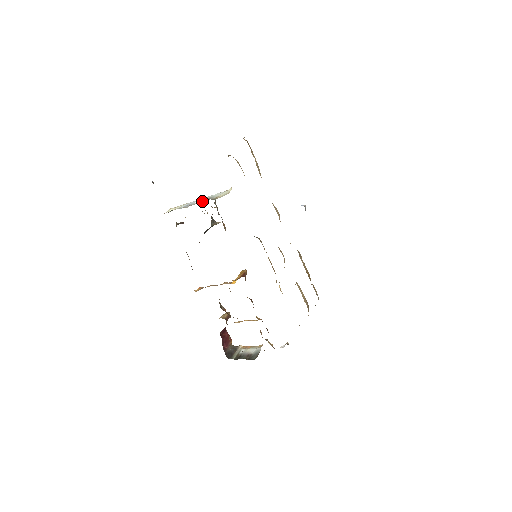
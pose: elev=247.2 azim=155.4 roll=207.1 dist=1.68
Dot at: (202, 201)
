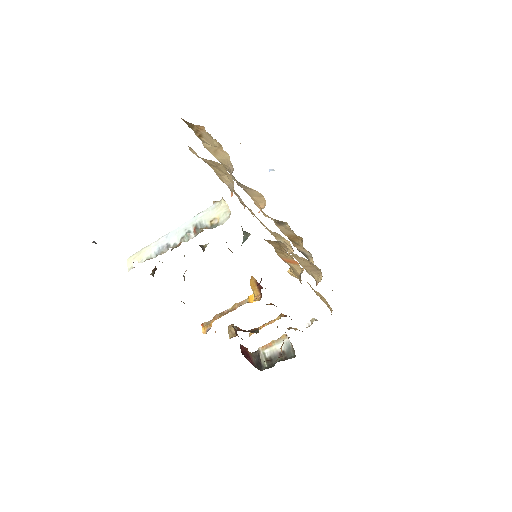
Dot at: (190, 235)
